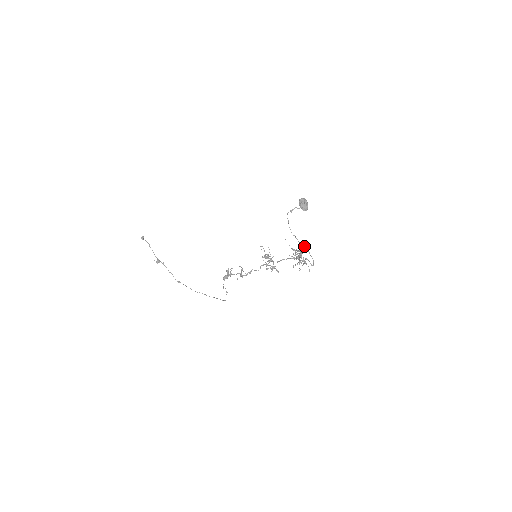
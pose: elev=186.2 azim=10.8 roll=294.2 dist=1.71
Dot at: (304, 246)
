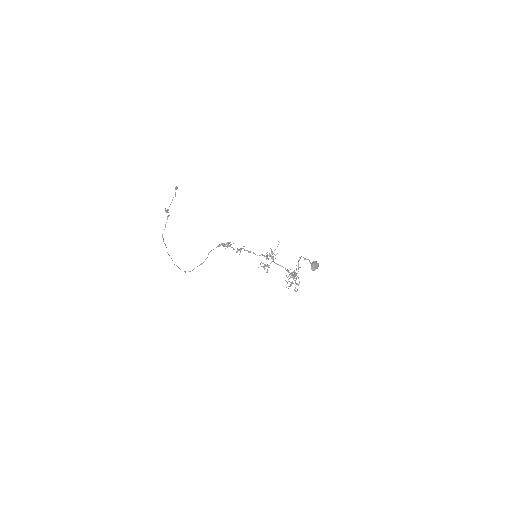
Dot at: occluded
